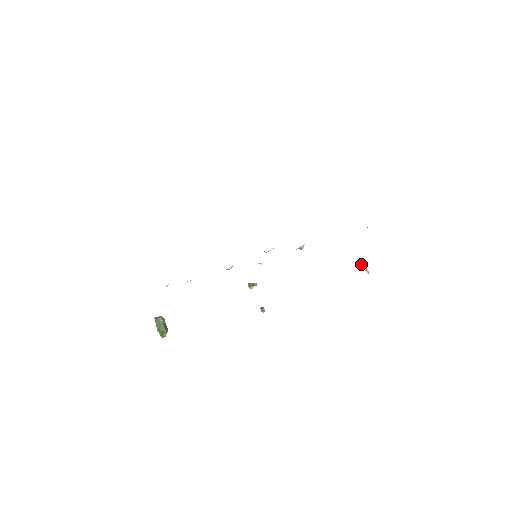
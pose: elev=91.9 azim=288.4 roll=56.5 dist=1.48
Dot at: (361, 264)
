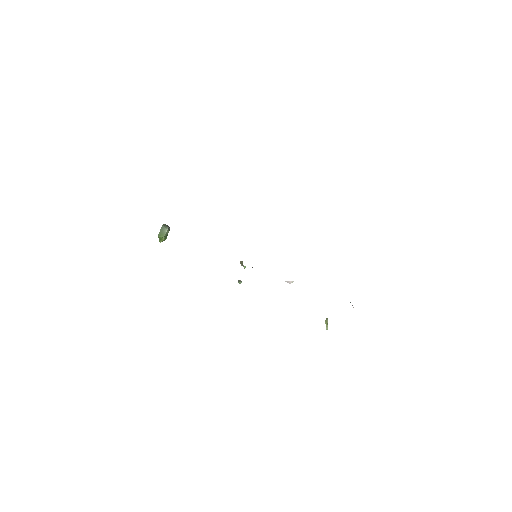
Dot at: (326, 322)
